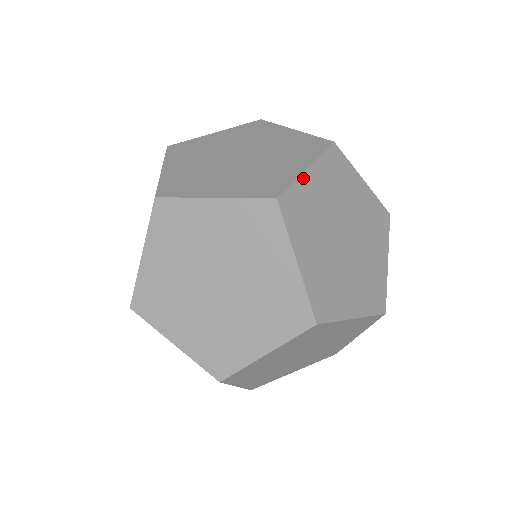
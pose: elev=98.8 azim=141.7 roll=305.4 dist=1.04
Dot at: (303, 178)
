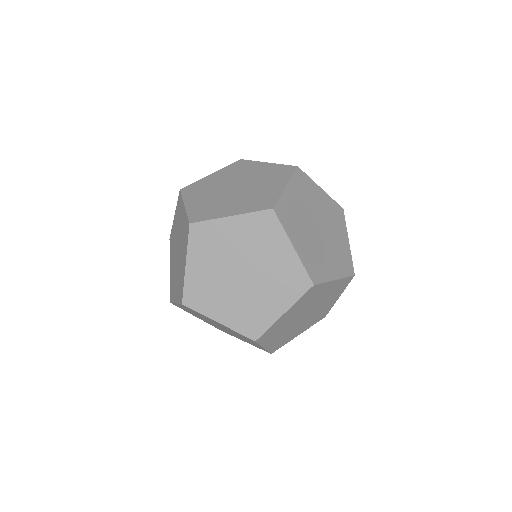
Dot at: (285, 193)
